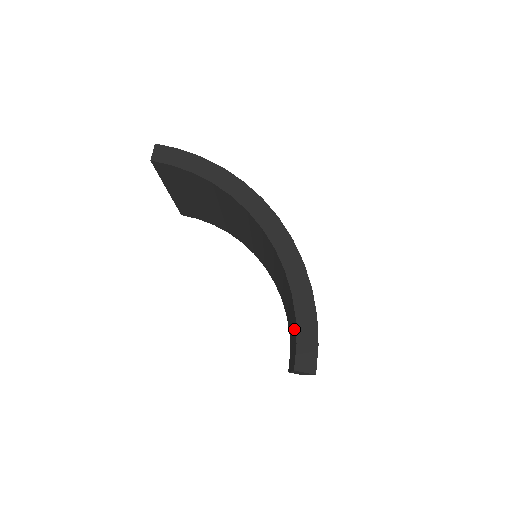
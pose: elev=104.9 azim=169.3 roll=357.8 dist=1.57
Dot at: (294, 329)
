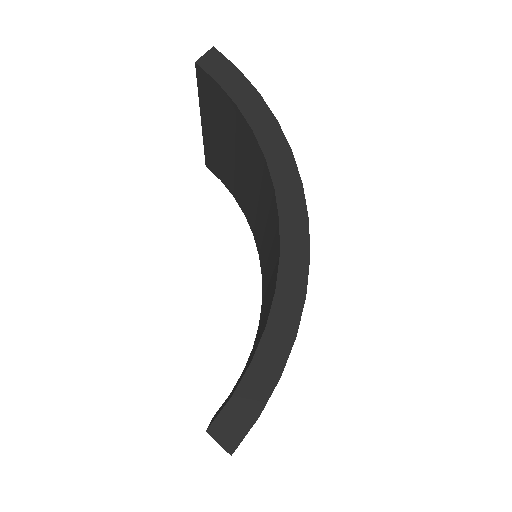
Dot at: occluded
